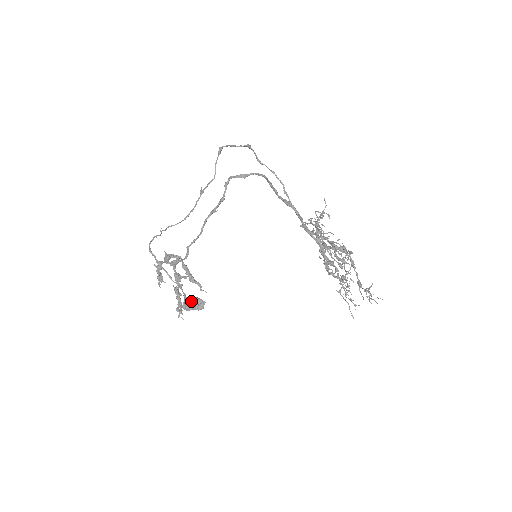
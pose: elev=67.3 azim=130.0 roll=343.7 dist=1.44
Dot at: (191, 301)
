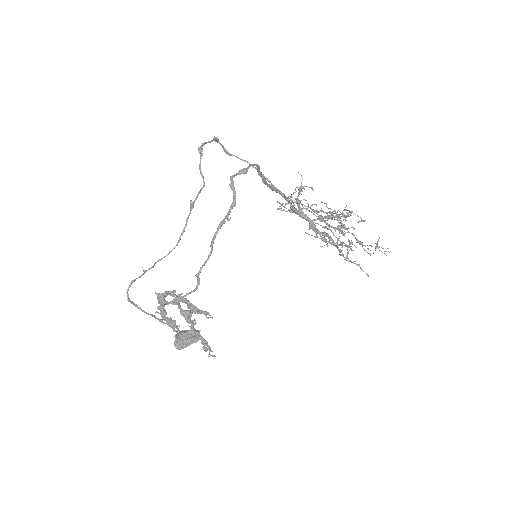
Dot at: (184, 337)
